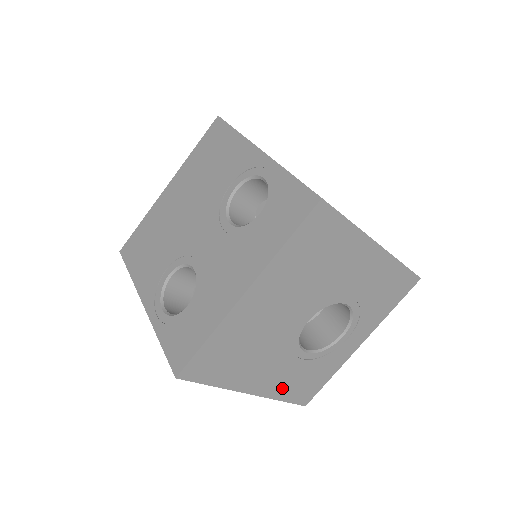
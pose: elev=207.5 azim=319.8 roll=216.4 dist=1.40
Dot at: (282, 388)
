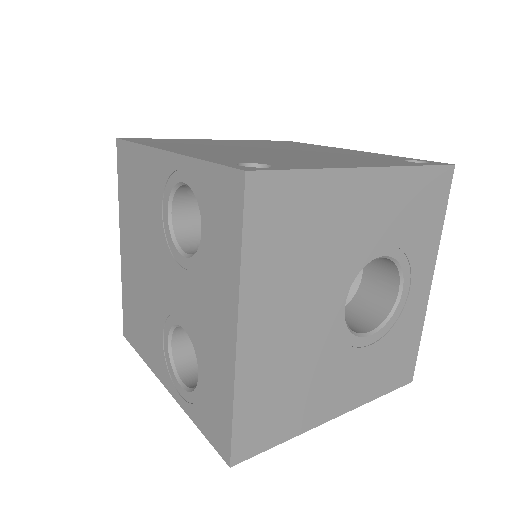
Dot at: (369, 386)
